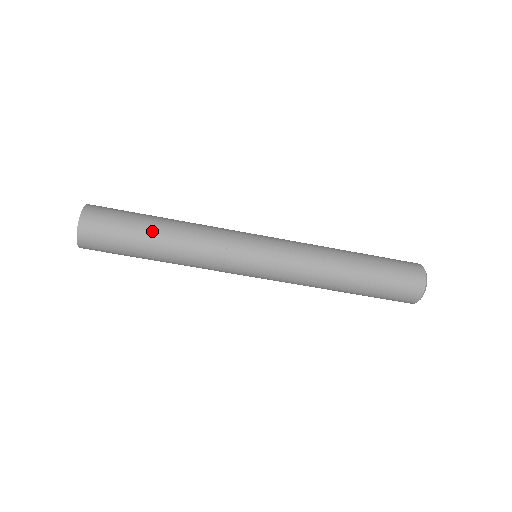
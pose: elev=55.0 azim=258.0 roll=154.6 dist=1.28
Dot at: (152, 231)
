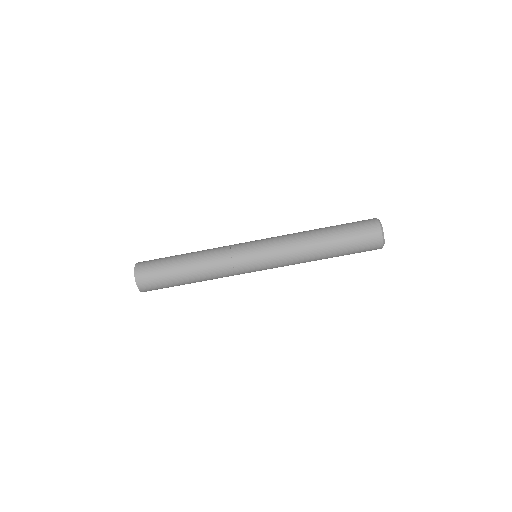
Dot at: (181, 267)
